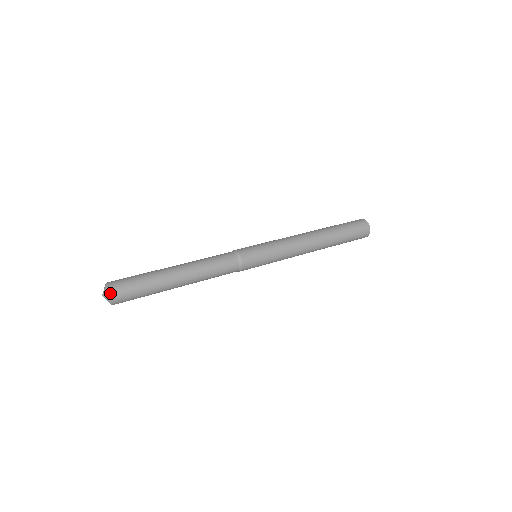
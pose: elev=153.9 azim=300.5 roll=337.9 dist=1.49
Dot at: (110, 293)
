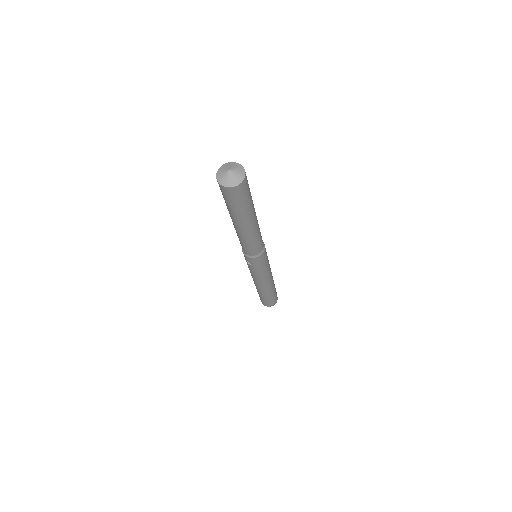
Dot at: occluded
